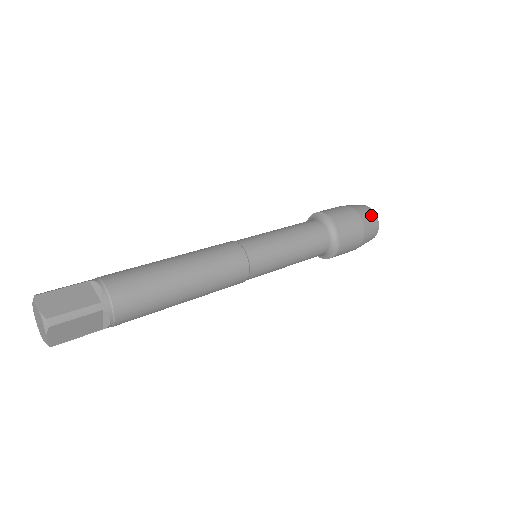
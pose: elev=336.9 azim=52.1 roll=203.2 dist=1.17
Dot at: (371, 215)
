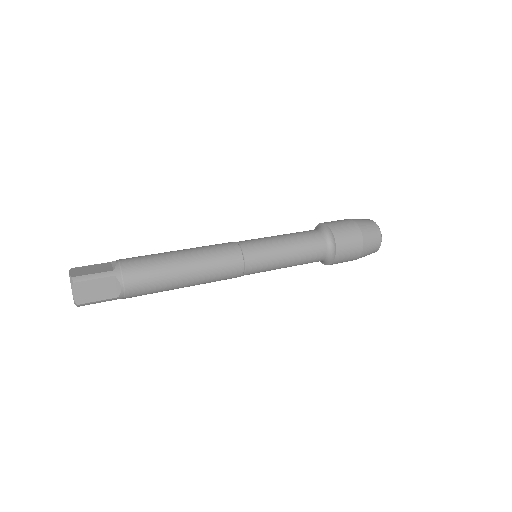
Dot at: (370, 223)
